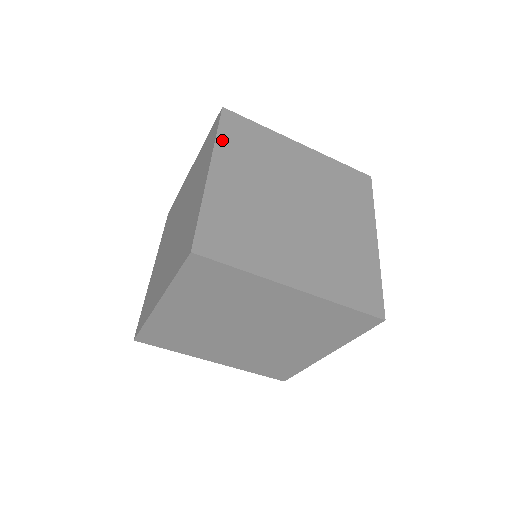
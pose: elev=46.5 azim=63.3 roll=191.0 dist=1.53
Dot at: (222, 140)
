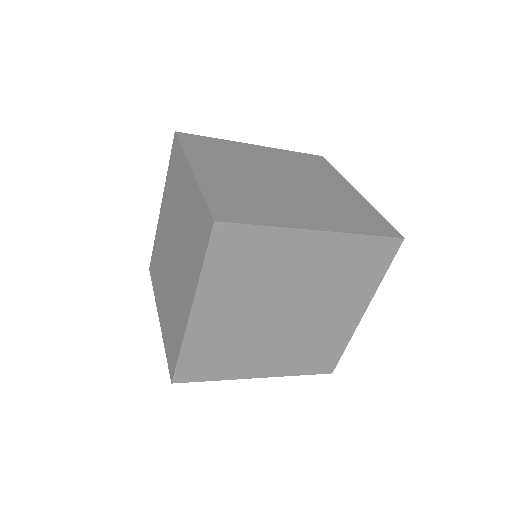
Dot at: (208, 272)
